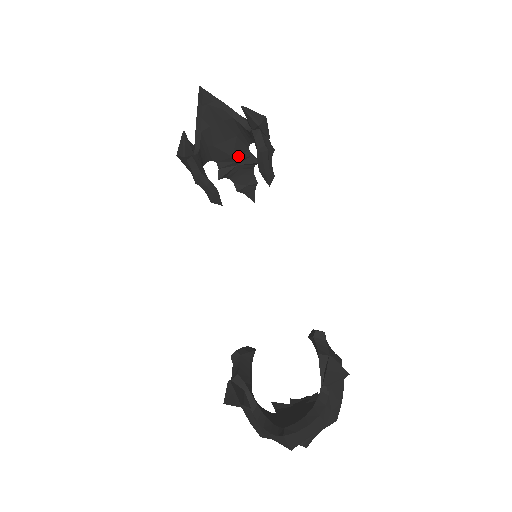
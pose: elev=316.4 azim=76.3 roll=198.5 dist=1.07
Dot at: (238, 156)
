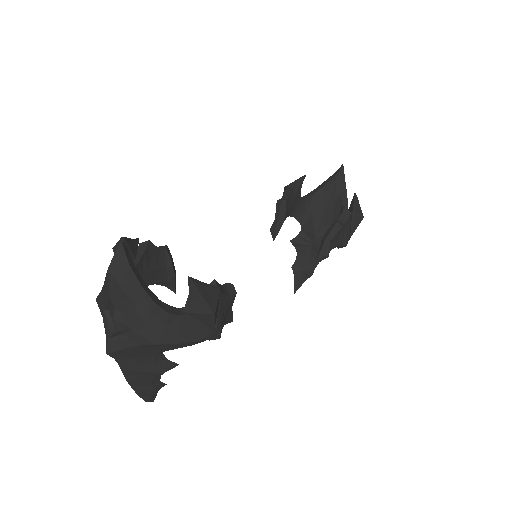
Dot at: (319, 239)
